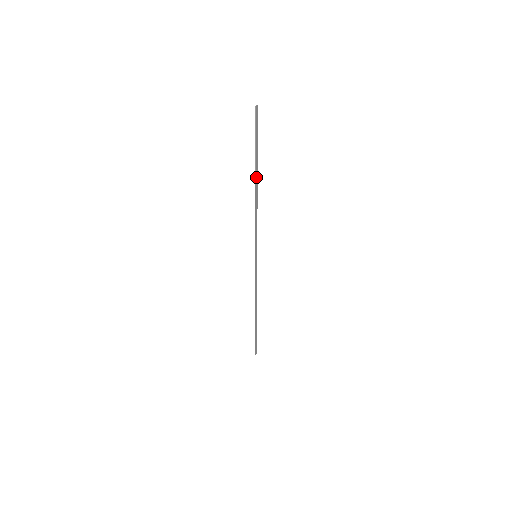
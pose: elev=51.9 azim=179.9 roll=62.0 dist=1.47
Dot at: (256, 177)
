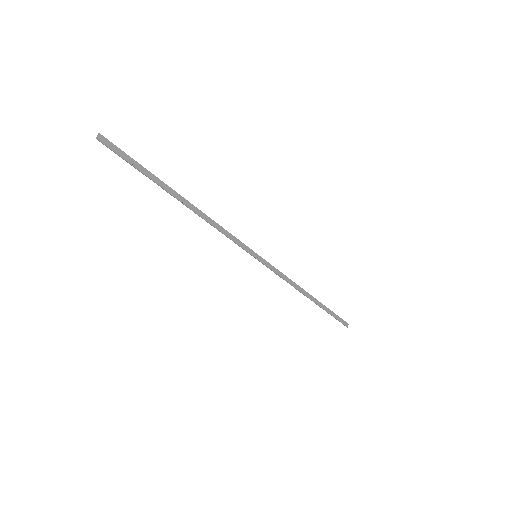
Dot at: (175, 195)
